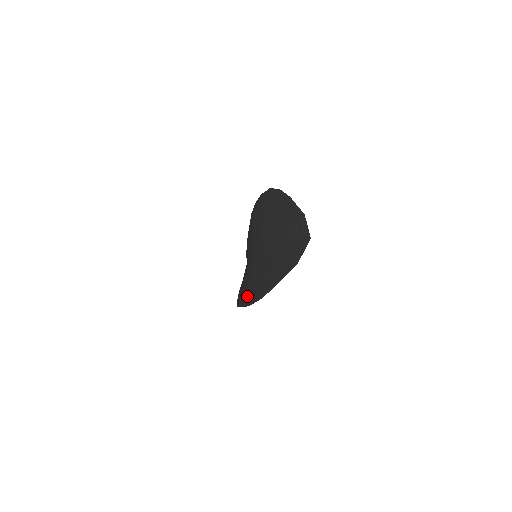
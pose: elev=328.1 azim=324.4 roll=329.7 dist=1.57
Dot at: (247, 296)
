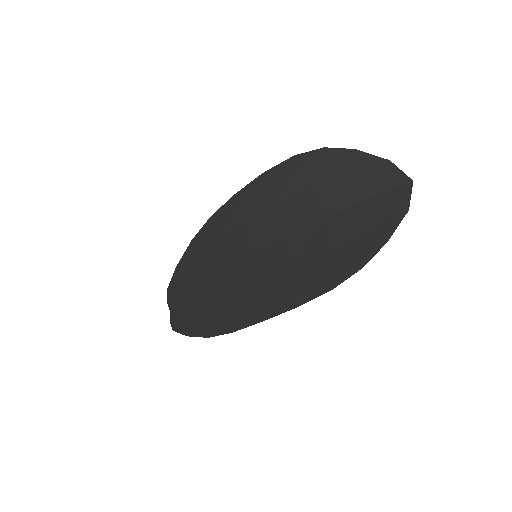
Dot at: (298, 291)
